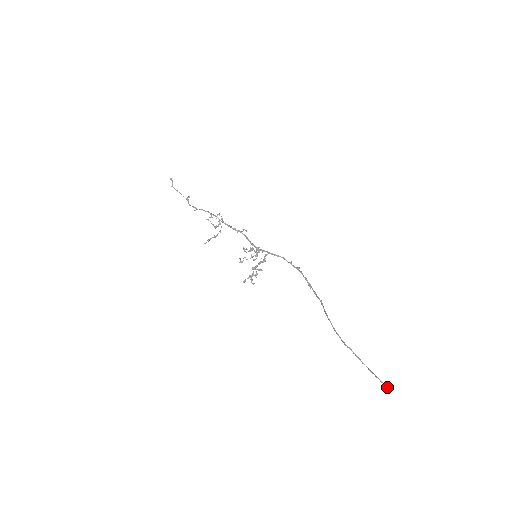
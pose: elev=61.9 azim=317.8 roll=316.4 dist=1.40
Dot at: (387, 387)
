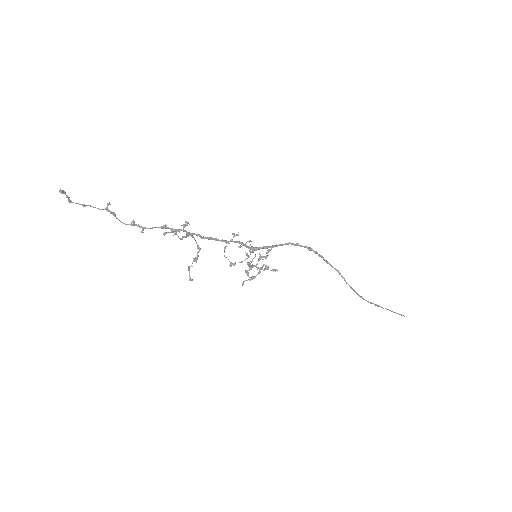
Dot at: (402, 315)
